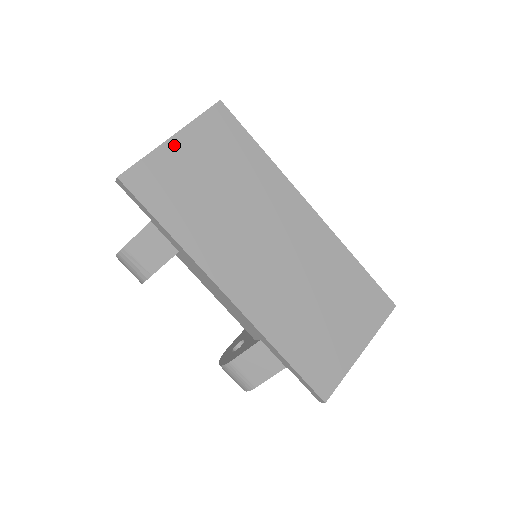
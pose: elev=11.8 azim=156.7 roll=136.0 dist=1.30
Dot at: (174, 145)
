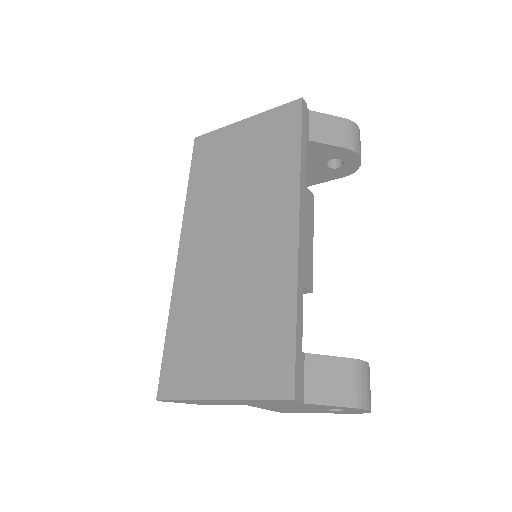
Dot at: (241, 126)
